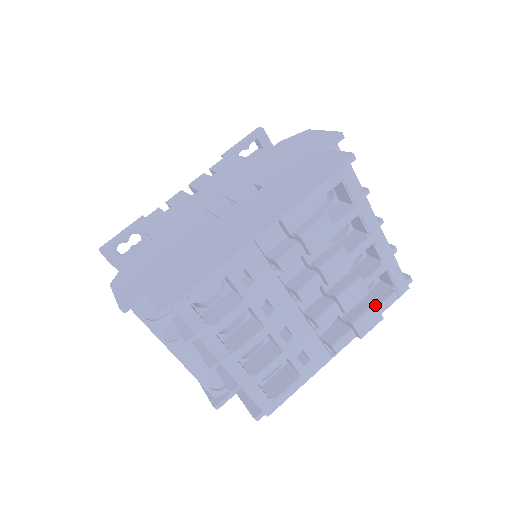
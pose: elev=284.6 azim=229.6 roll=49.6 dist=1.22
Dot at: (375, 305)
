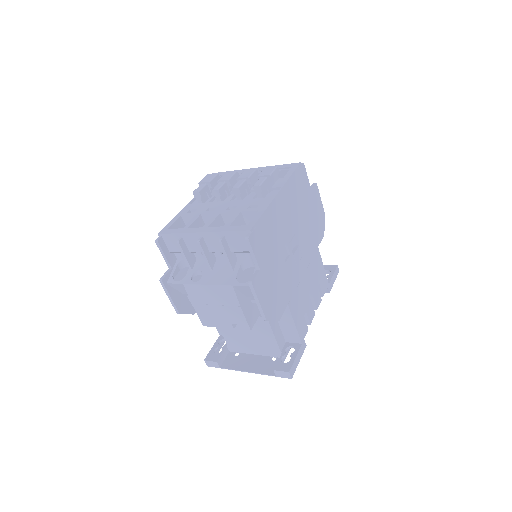
Dot at: (265, 168)
